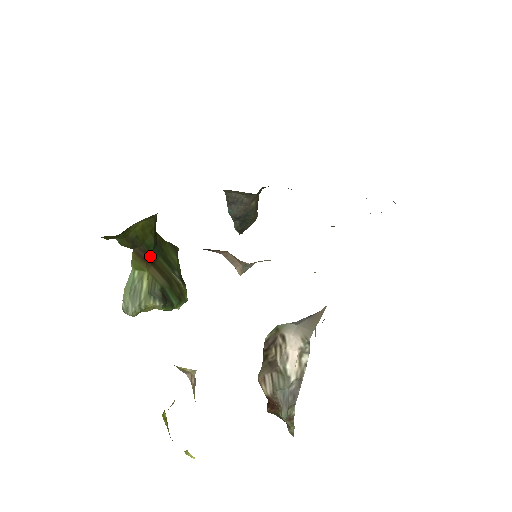
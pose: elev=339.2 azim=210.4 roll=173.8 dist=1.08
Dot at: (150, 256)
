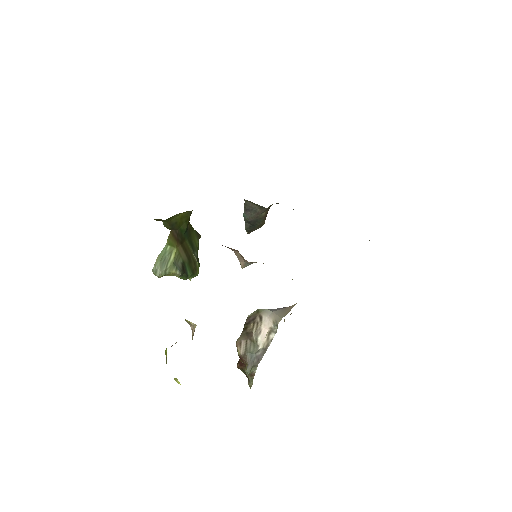
Dot at: (181, 238)
